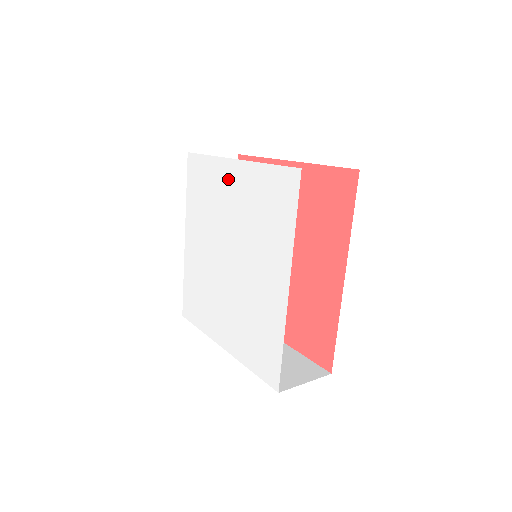
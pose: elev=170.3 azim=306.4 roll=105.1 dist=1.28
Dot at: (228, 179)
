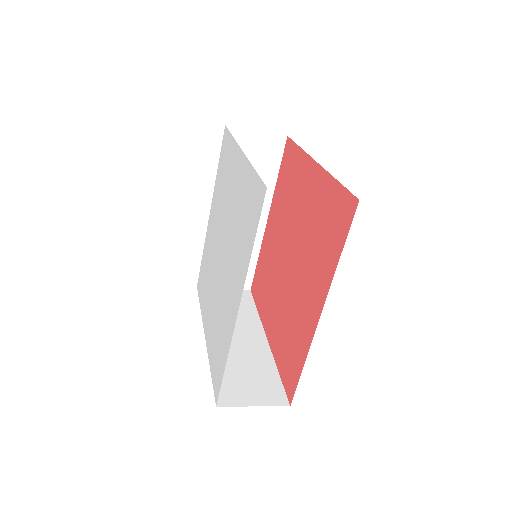
Dot at: (235, 169)
